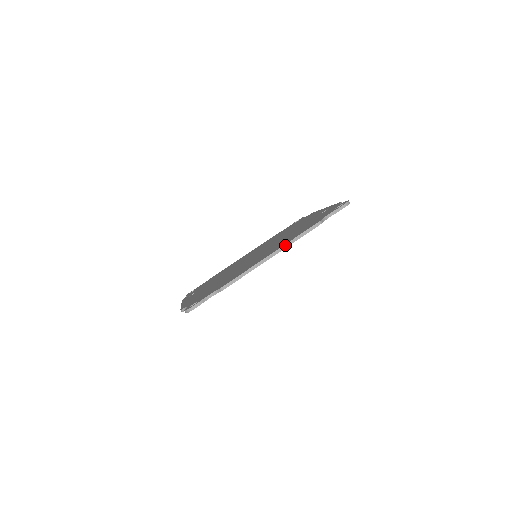
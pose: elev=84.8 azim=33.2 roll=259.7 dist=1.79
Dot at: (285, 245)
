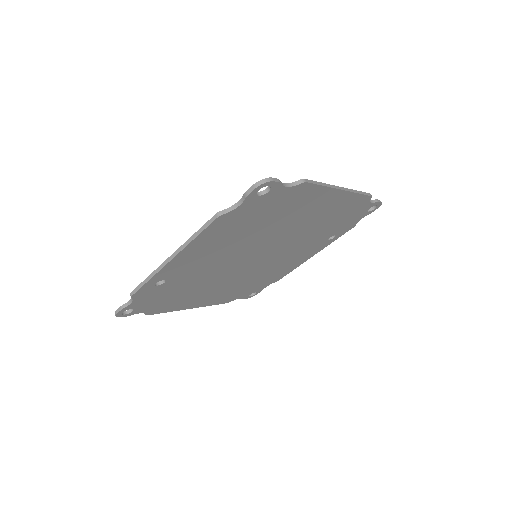
Dot at: (350, 189)
